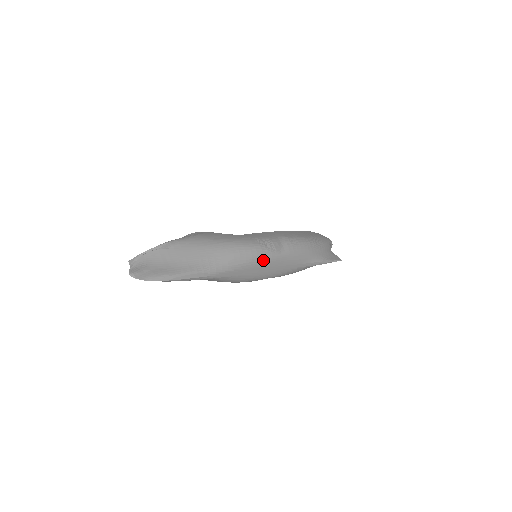
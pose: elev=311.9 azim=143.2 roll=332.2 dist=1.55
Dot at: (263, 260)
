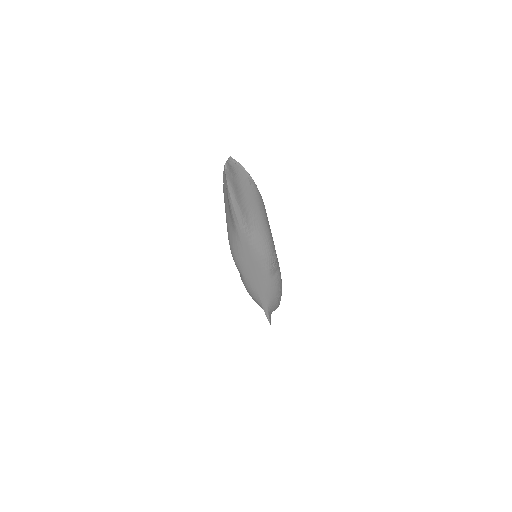
Dot at: (263, 264)
